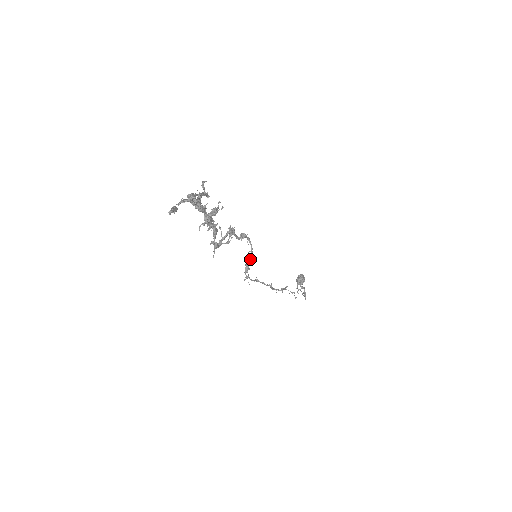
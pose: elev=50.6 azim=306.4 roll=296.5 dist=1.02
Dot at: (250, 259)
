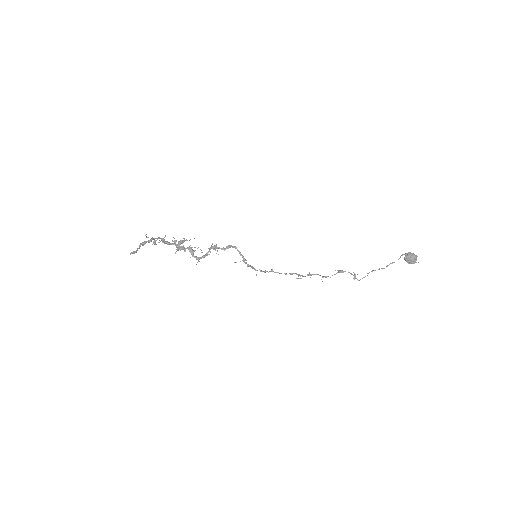
Dot at: (243, 260)
